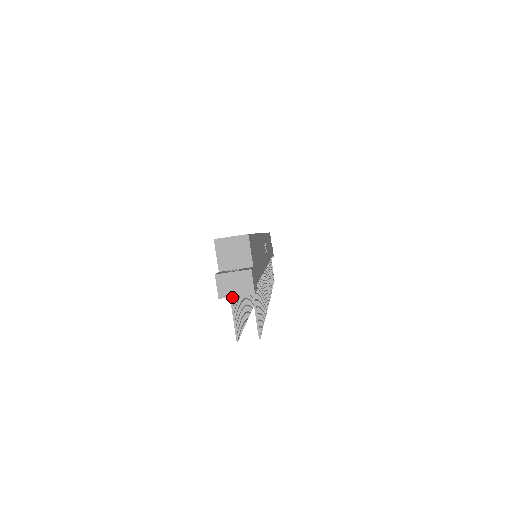
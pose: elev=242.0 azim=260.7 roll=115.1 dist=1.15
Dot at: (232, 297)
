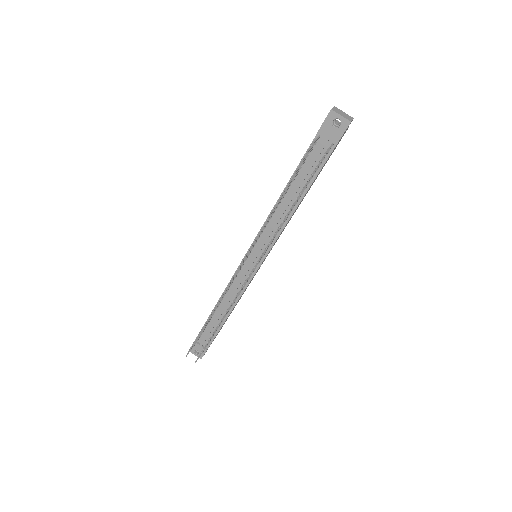
Dot at: (314, 144)
